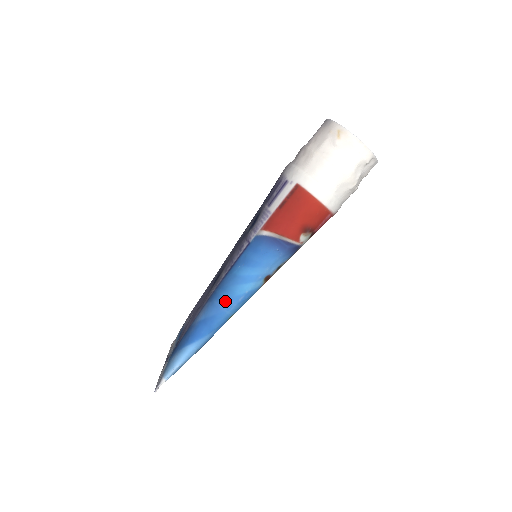
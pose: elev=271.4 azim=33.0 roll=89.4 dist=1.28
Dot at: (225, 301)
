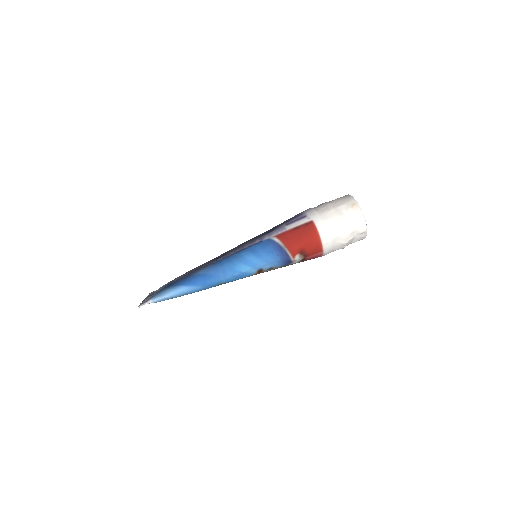
Dot at: (225, 269)
